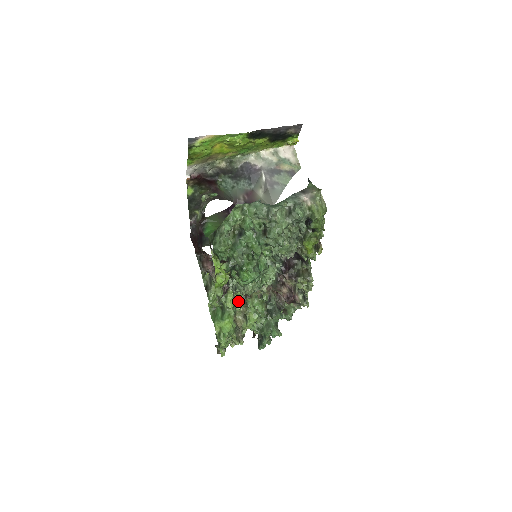
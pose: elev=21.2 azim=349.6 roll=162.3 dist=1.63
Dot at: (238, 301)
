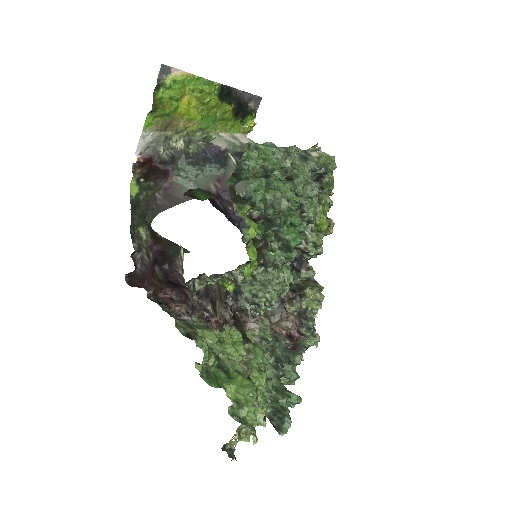
Dot at: (241, 345)
